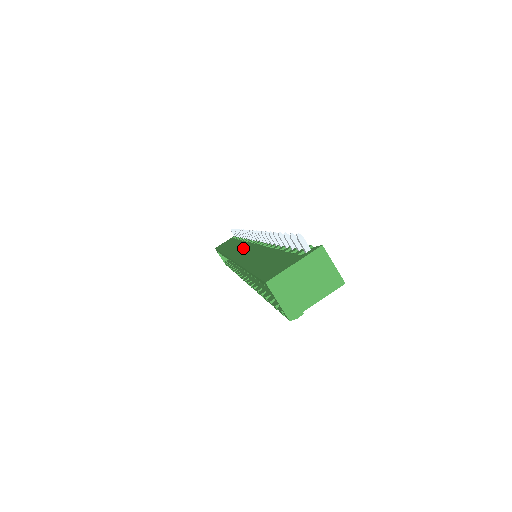
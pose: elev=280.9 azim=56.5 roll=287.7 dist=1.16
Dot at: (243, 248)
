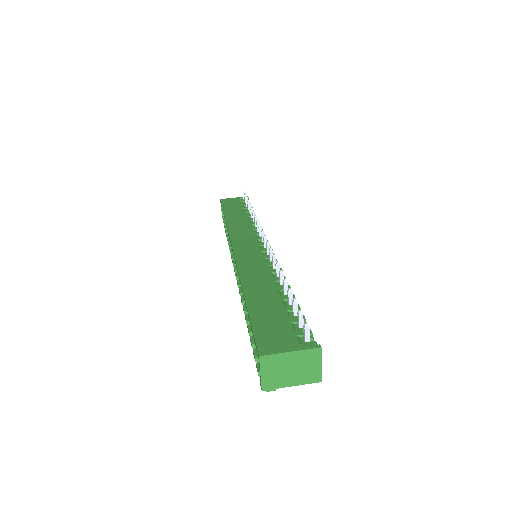
Dot at: (248, 243)
